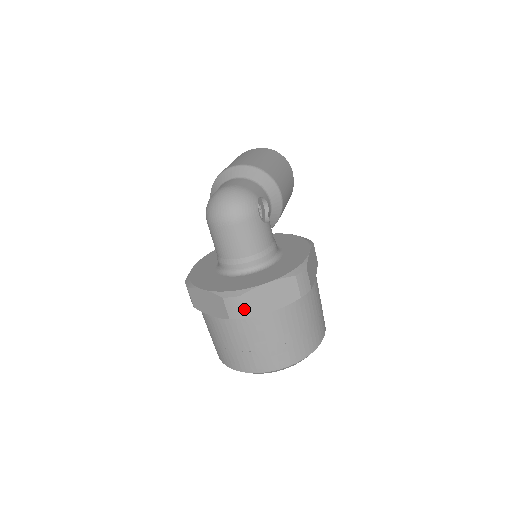
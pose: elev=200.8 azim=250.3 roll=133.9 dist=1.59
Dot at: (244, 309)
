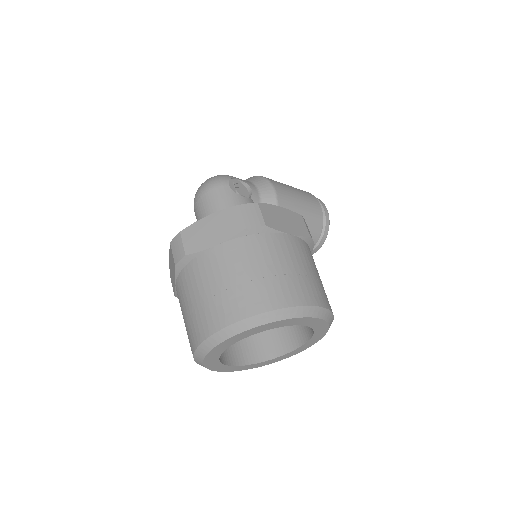
Dot at: (184, 245)
